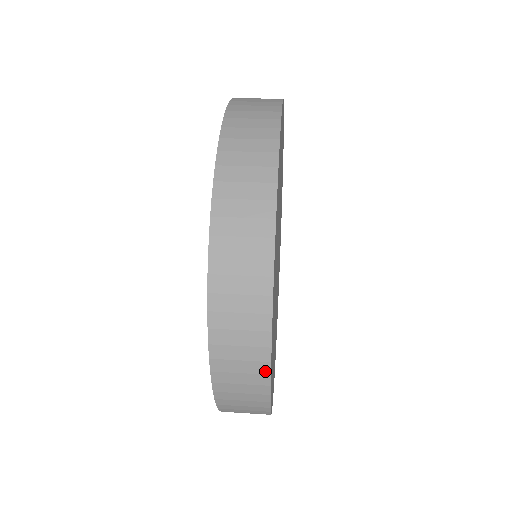
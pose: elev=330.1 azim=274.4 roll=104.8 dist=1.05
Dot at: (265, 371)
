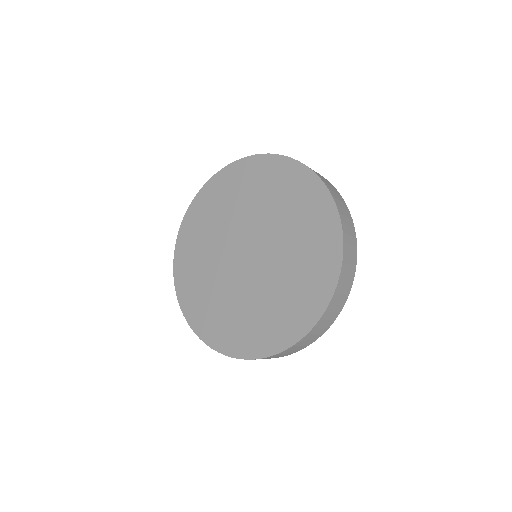
Dot at: (329, 326)
